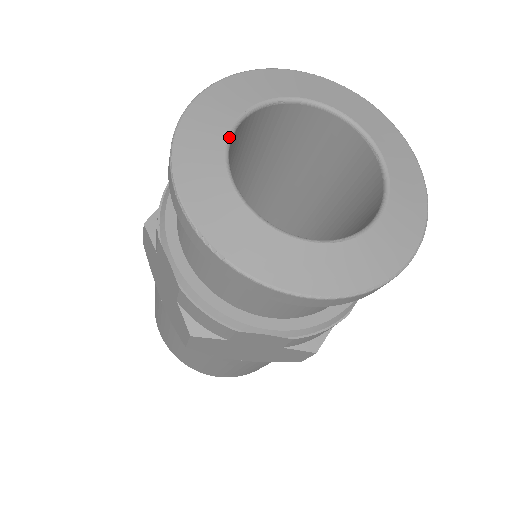
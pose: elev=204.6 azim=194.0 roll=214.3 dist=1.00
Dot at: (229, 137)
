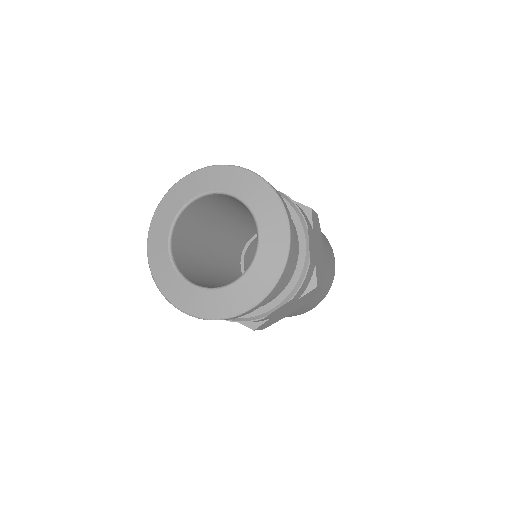
Dot at: (177, 215)
